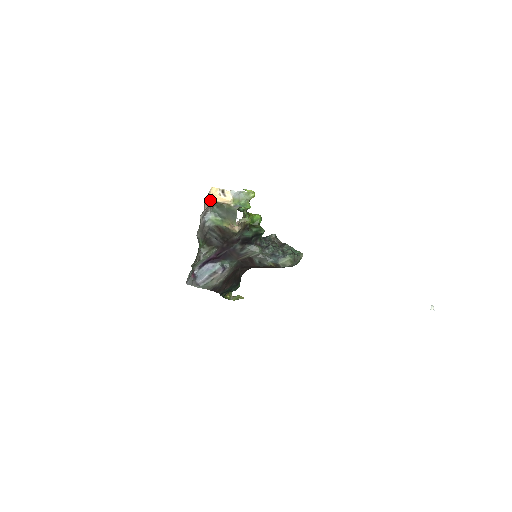
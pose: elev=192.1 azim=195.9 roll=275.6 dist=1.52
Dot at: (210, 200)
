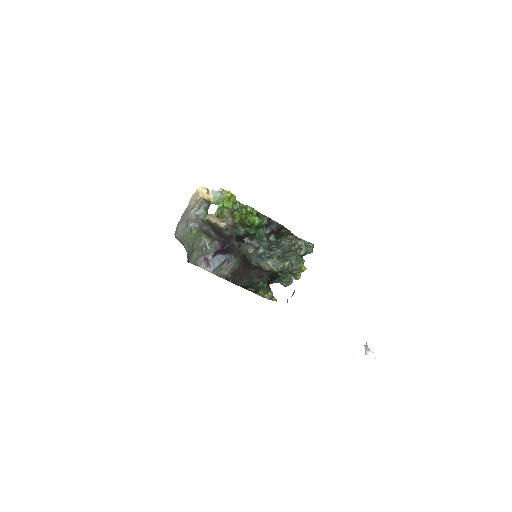
Dot at: (201, 197)
